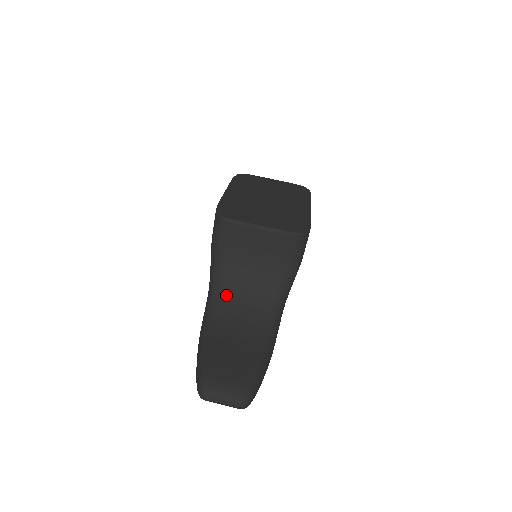
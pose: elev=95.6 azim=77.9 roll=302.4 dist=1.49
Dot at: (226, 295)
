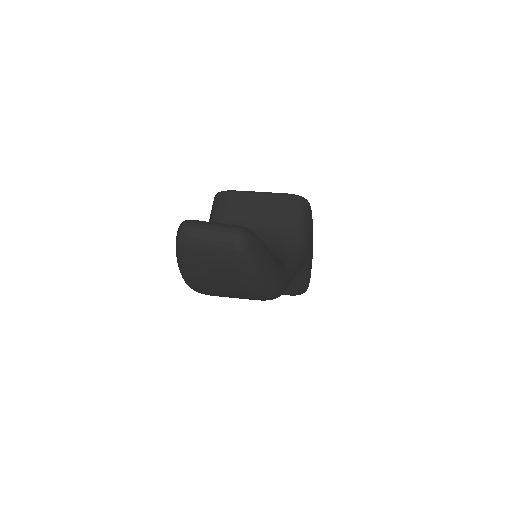
Dot at: occluded
